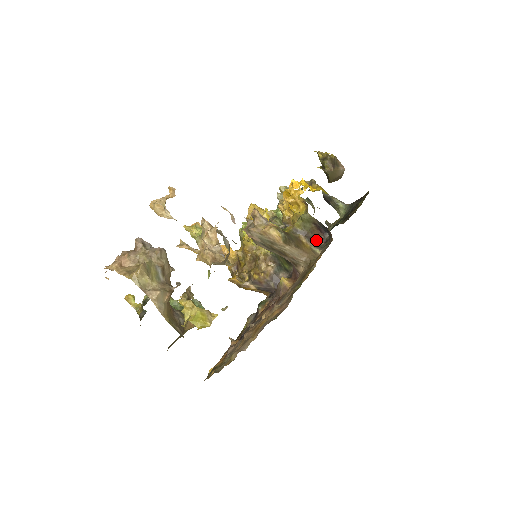
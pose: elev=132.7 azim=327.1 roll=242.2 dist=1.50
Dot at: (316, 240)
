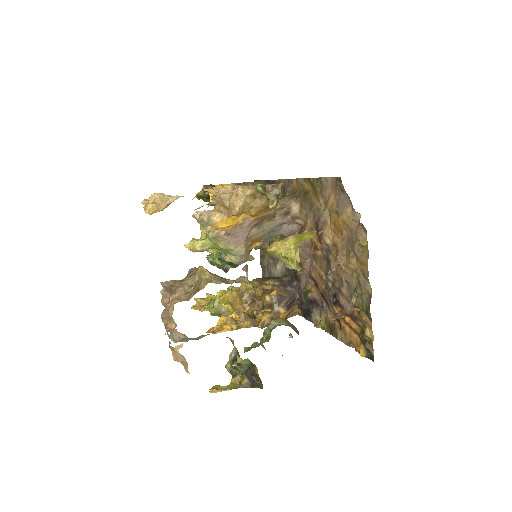
Dot at: occluded
